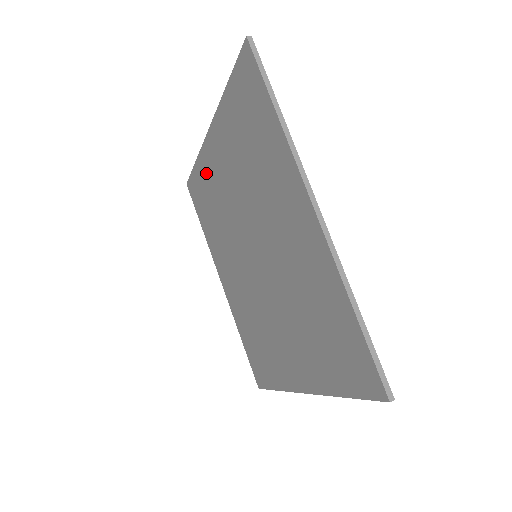
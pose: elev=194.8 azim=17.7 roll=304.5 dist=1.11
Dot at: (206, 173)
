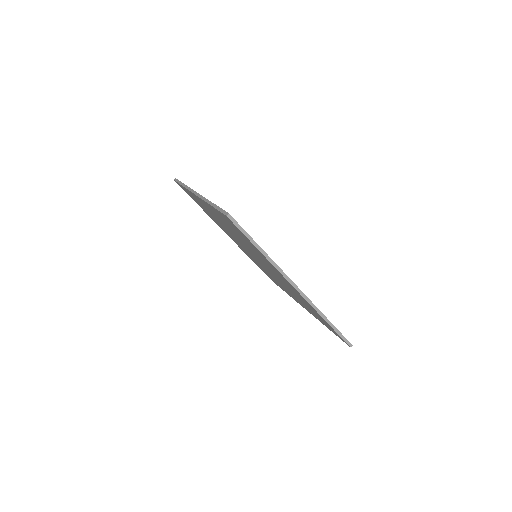
Dot at: occluded
